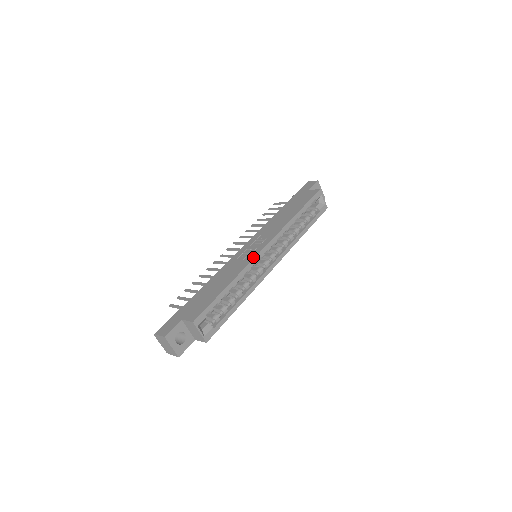
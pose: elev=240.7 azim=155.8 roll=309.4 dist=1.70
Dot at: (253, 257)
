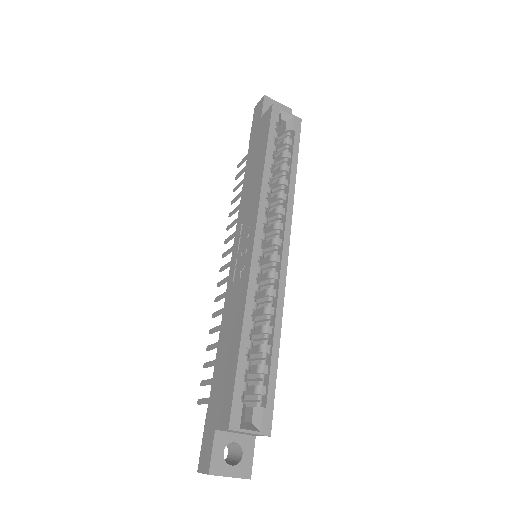
Dot at: (248, 267)
